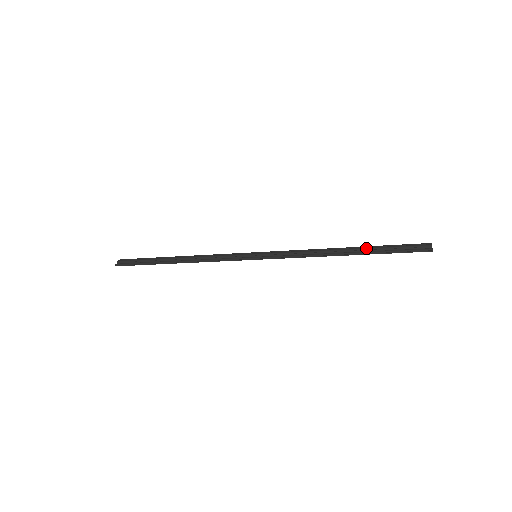
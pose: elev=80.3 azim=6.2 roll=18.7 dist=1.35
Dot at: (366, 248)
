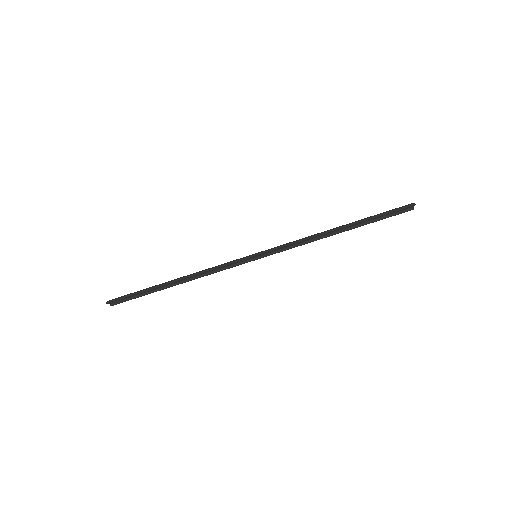
Dot at: occluded
